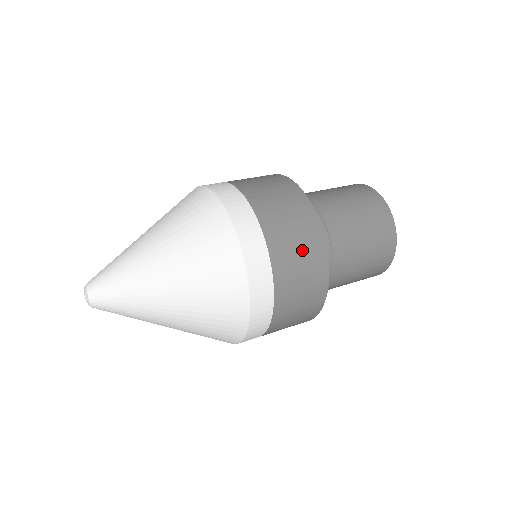
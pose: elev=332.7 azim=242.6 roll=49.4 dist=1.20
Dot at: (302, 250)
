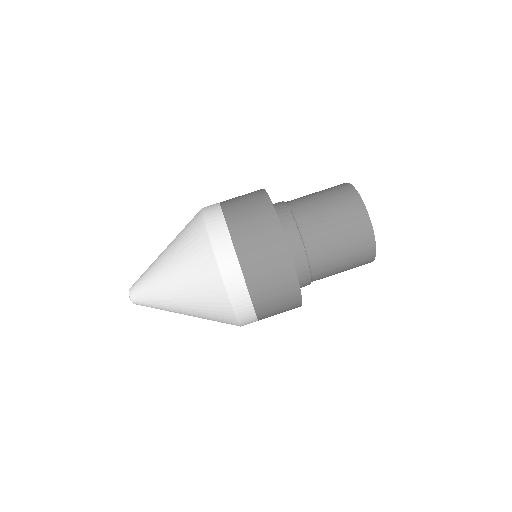
Dot at: occluded
